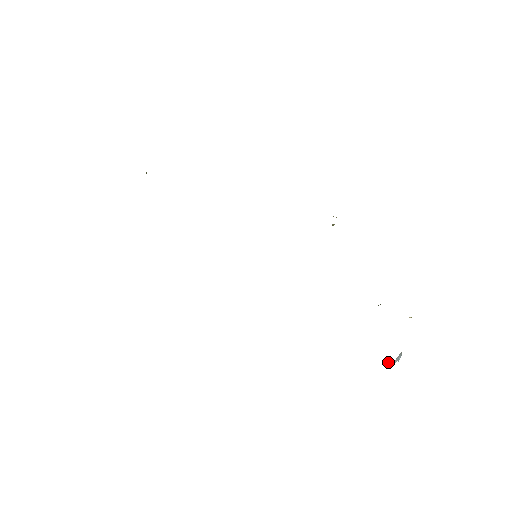
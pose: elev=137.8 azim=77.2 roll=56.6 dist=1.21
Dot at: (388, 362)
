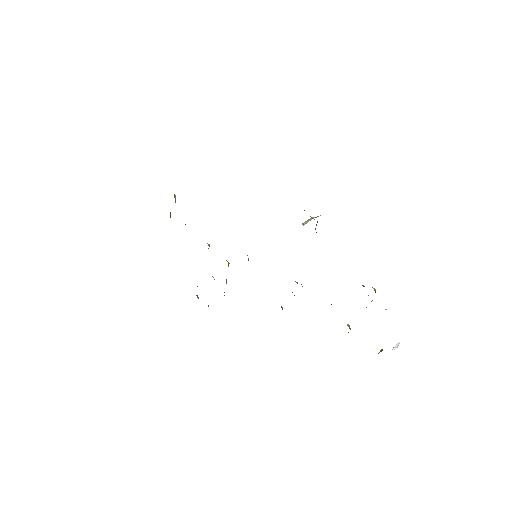
Dot at: (381, 350)
